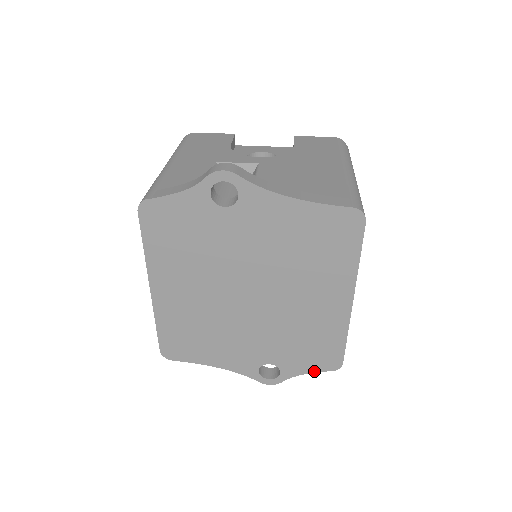
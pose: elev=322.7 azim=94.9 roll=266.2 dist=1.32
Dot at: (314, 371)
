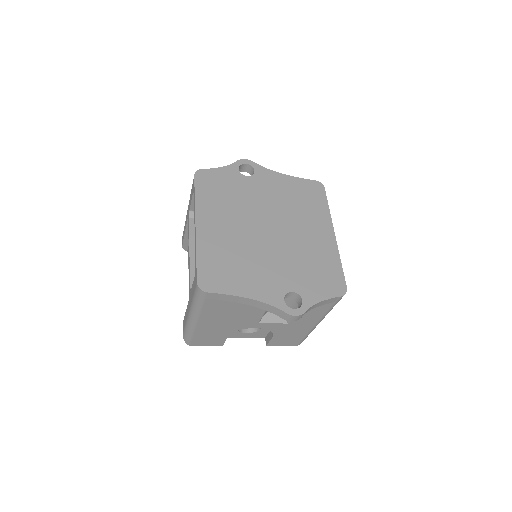
Dot at: (328, 297)
